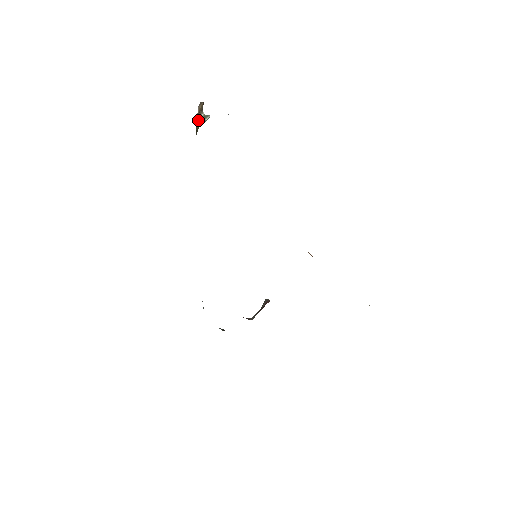
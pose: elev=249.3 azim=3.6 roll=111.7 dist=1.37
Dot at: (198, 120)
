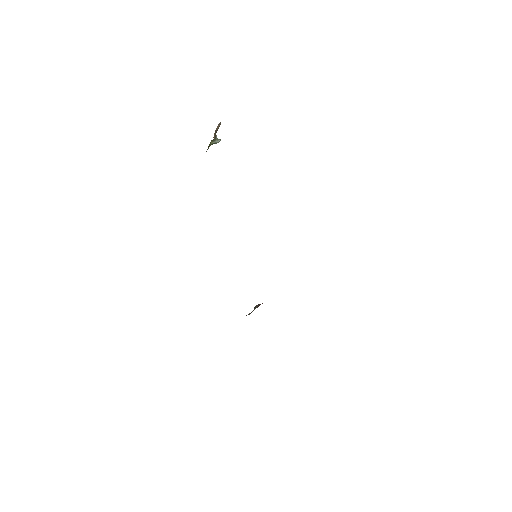
Dot at: (214, 137)
